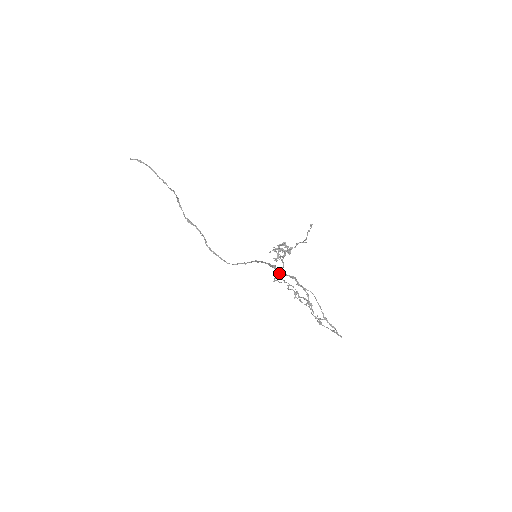
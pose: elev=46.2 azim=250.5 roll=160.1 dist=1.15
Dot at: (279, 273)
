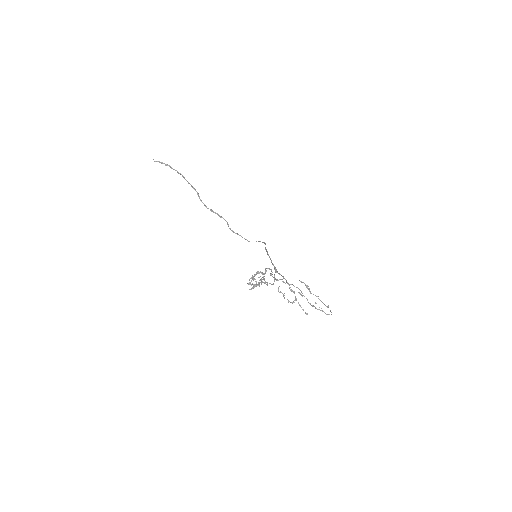
Dot at: (275, 270)
